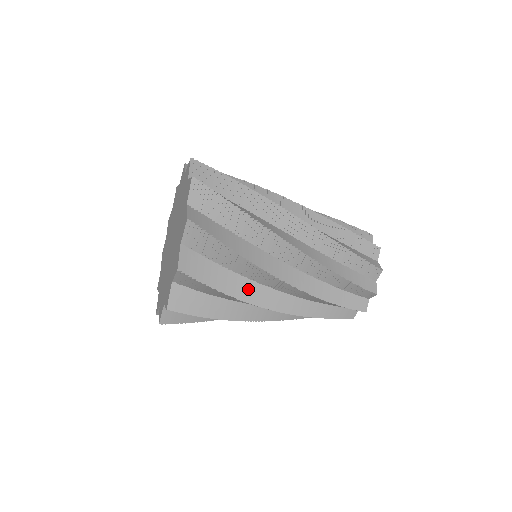
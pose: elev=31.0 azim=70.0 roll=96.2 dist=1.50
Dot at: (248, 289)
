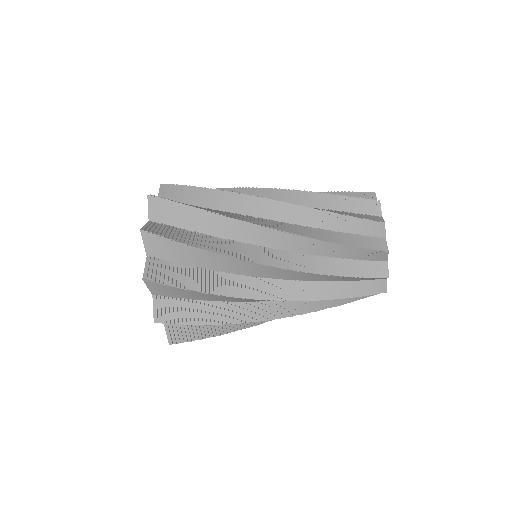
Dot at: (229, 283)
